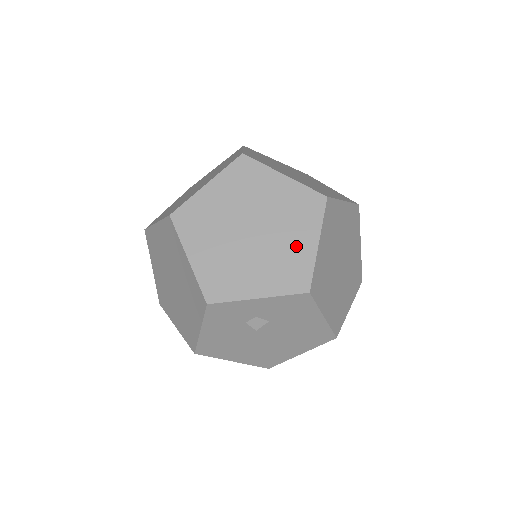
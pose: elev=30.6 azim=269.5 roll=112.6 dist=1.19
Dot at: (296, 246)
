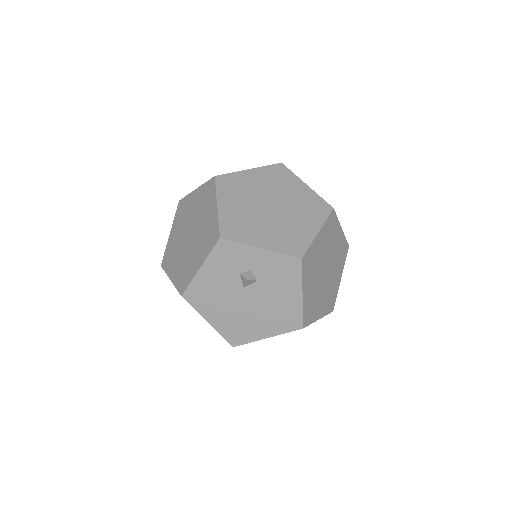
Dot at: (301, 228)
